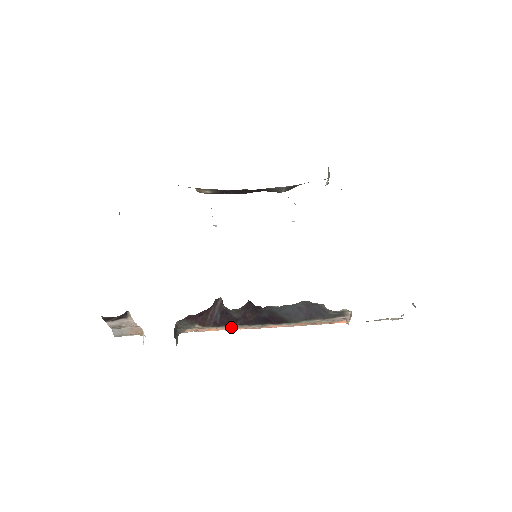
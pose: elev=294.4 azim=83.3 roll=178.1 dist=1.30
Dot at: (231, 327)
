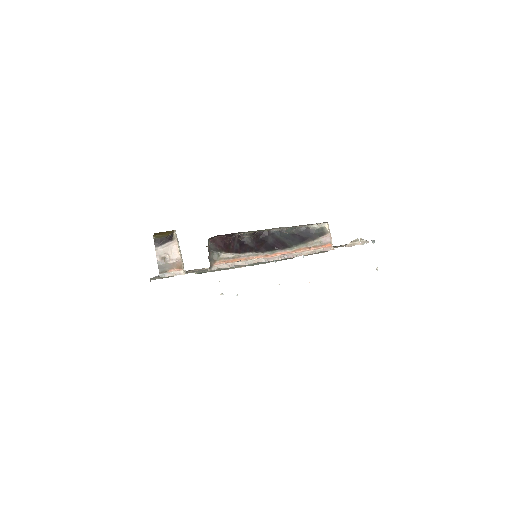
Dot at: (249, 256)
